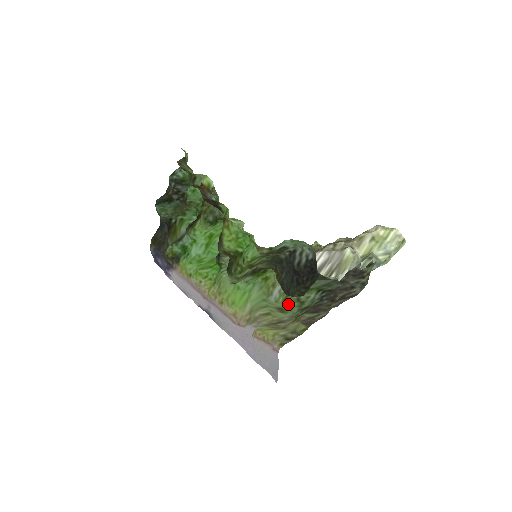
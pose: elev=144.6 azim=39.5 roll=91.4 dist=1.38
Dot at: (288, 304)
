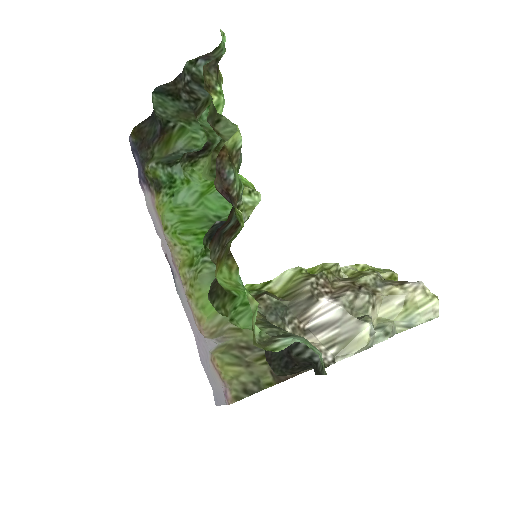
Dot at: occluded
